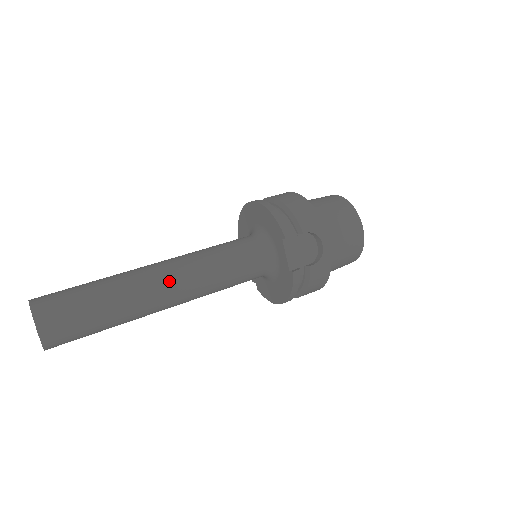
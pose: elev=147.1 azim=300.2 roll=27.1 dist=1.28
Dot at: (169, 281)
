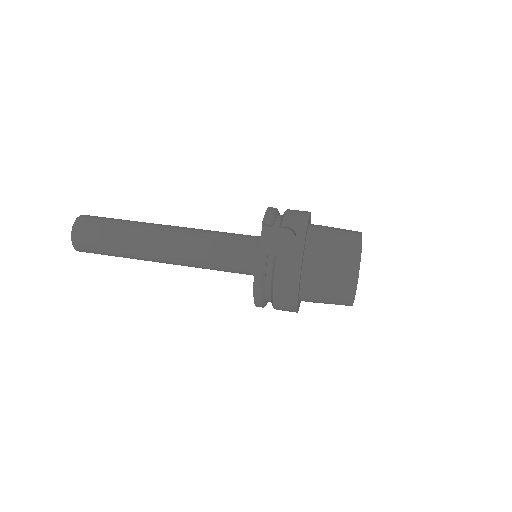
Dot at: (167, 233)
